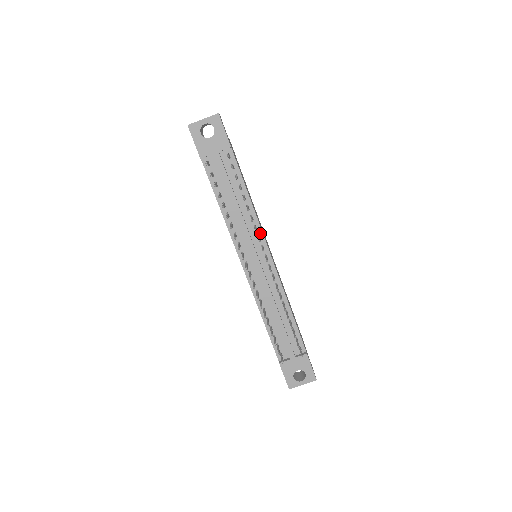
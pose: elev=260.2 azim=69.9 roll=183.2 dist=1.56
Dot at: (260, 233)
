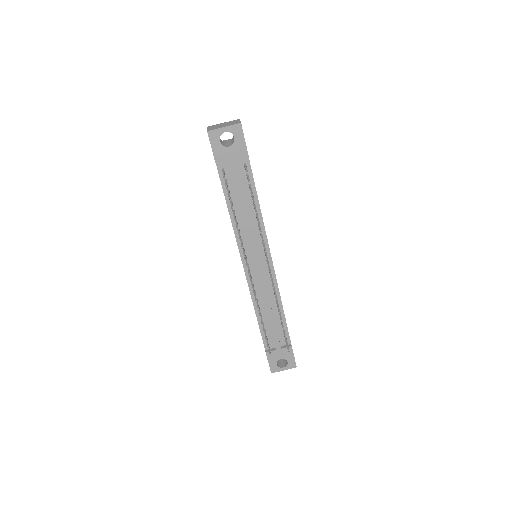
Dot at: (265, 240)
